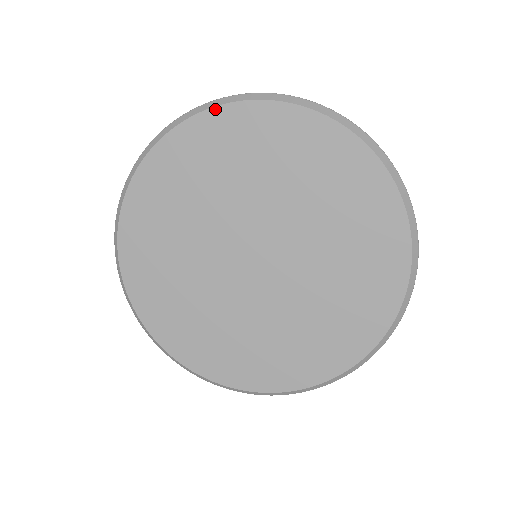
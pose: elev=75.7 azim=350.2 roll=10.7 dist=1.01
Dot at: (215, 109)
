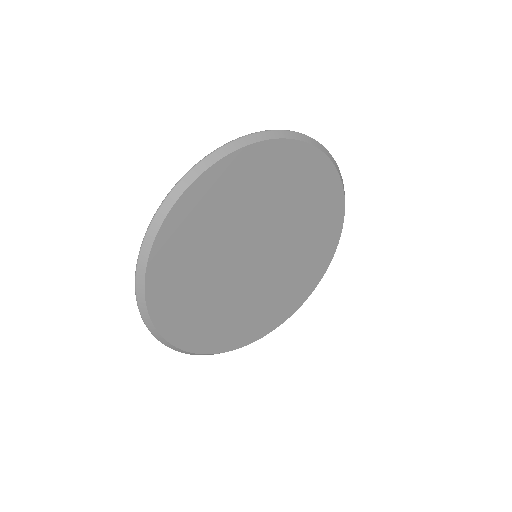
Dot at: (235, 153)
